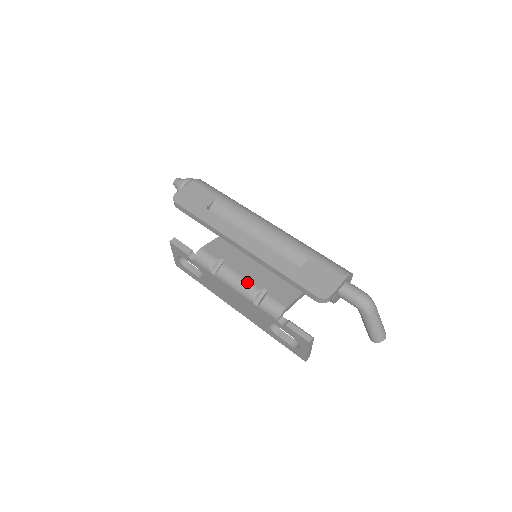
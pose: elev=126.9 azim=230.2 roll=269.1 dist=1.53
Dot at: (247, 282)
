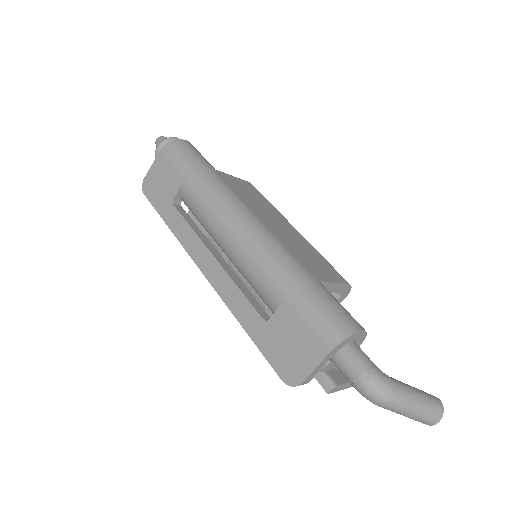
Dot at: occluded
